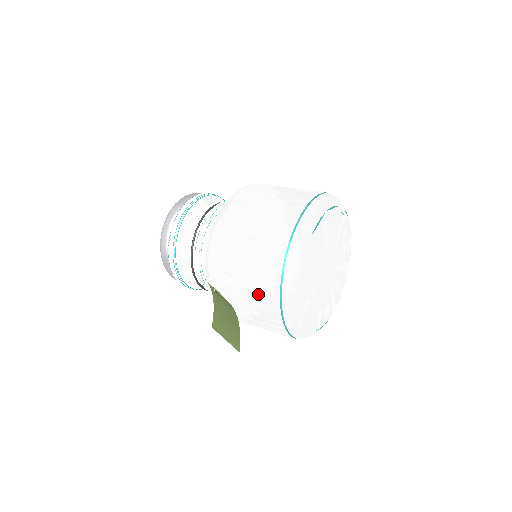
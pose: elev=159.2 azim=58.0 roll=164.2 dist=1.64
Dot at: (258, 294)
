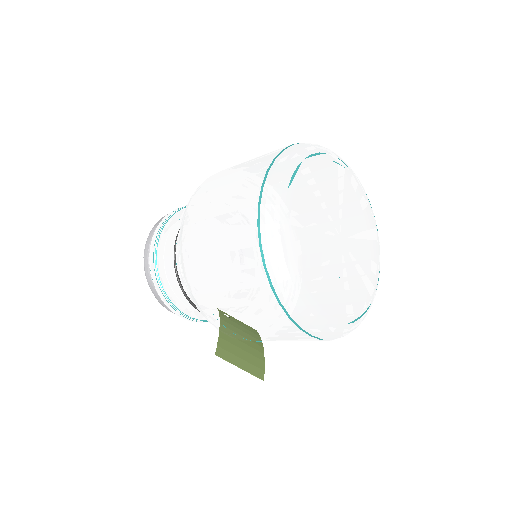
Dot at: (244, 288)
